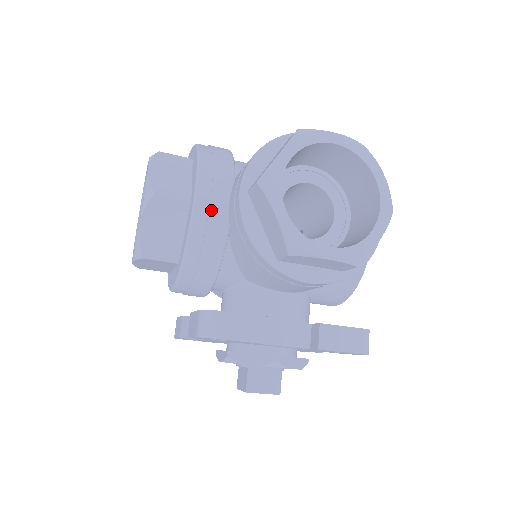
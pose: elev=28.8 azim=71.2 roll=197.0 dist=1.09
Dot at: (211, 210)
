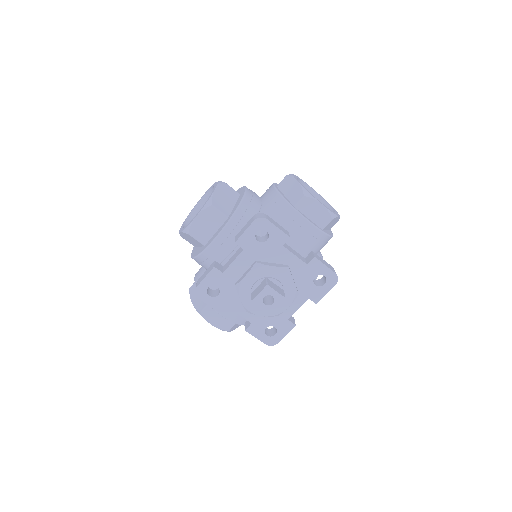
Dot at: (254, 195)
